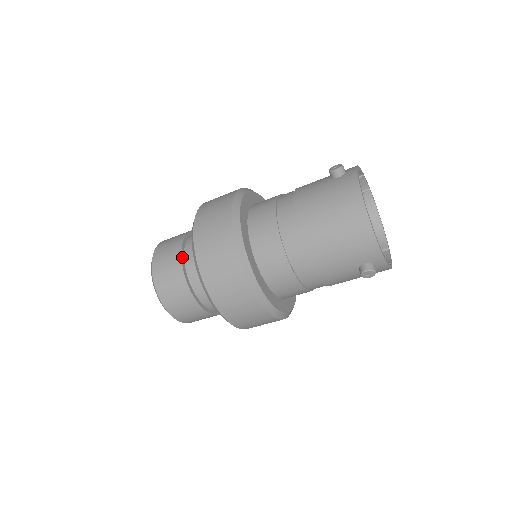
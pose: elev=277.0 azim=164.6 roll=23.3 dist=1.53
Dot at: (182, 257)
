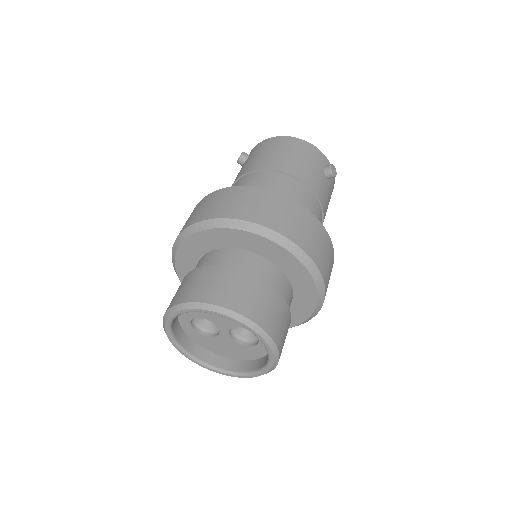
Dot at: (211, 267)
